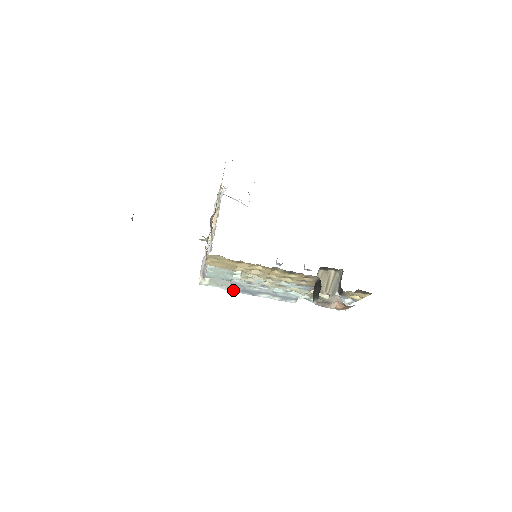
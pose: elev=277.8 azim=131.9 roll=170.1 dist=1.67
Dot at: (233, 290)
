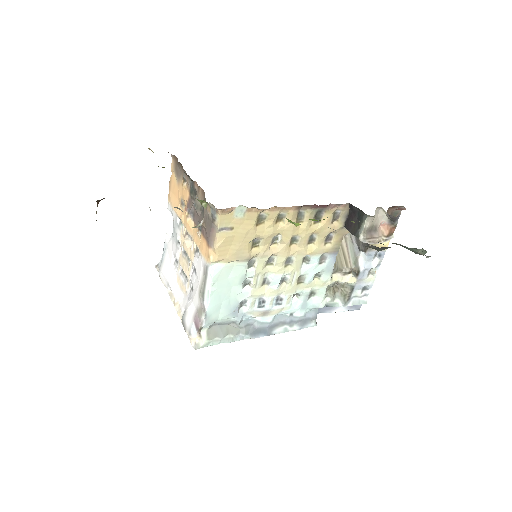
Dot at: (241, 339)
